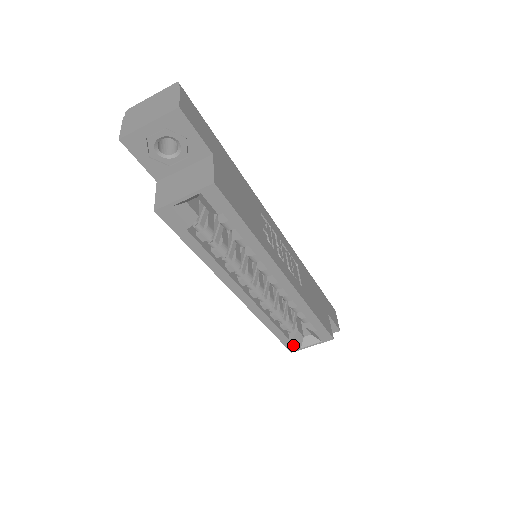
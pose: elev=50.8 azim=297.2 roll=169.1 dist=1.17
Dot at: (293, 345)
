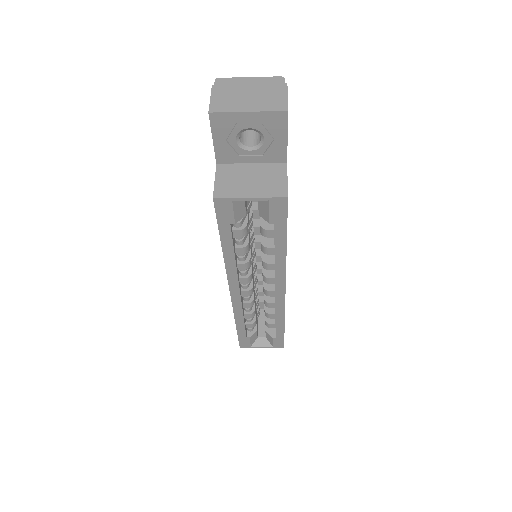
Dot at: (246, 342)
